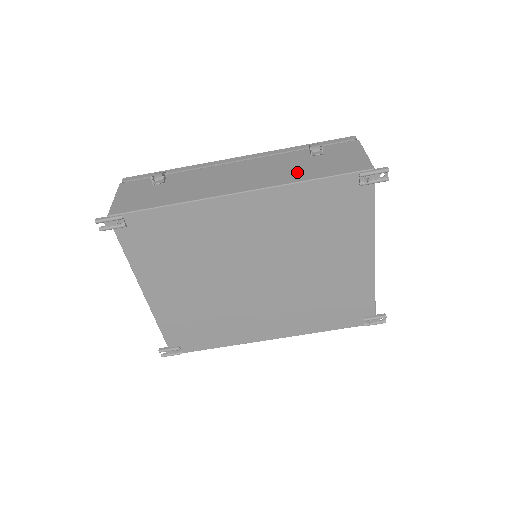
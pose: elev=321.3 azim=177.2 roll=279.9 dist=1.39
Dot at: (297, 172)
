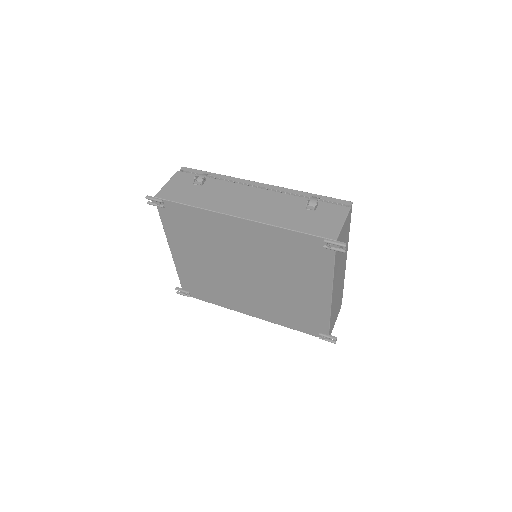
Dot at: (286, 218)
